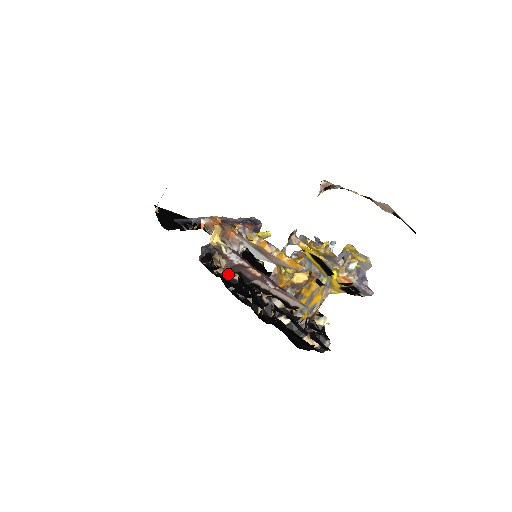
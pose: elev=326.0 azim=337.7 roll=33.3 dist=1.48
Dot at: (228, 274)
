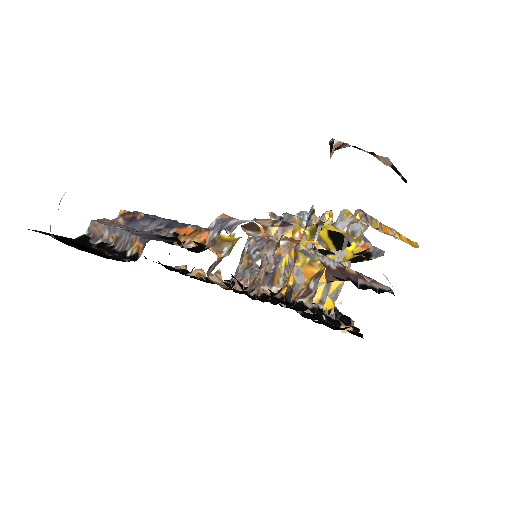
Dot at: (259, 292)
